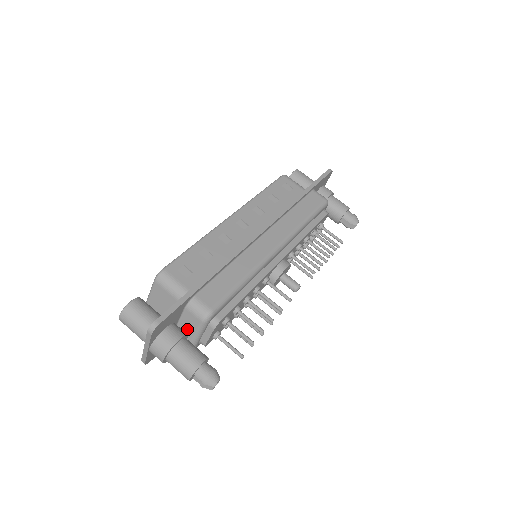
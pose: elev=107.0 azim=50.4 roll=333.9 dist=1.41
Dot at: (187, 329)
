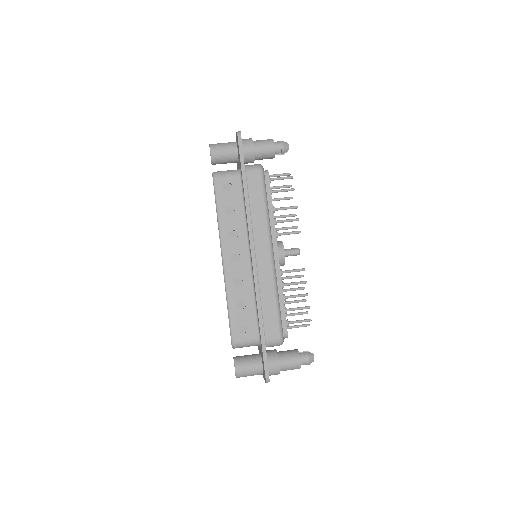
Dot at: occluded
